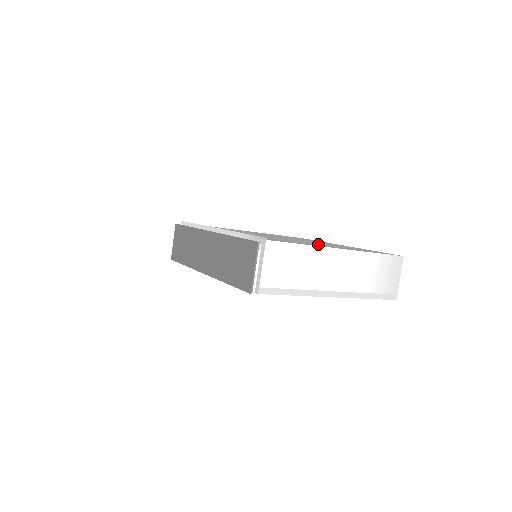
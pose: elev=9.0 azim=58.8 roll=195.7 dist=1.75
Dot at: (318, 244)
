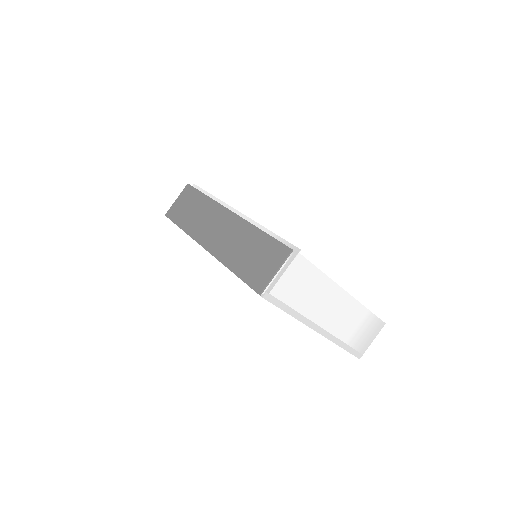
Dot at: occluded
